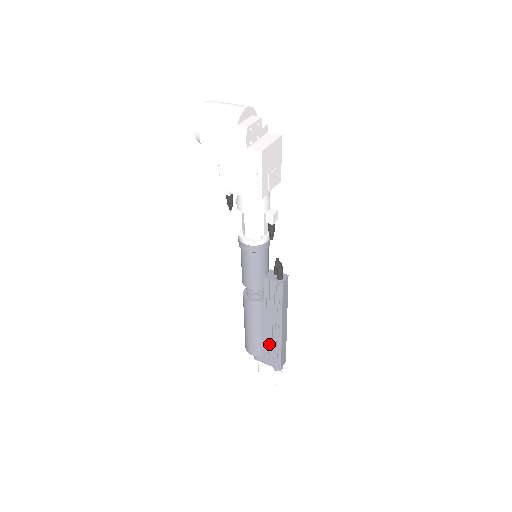
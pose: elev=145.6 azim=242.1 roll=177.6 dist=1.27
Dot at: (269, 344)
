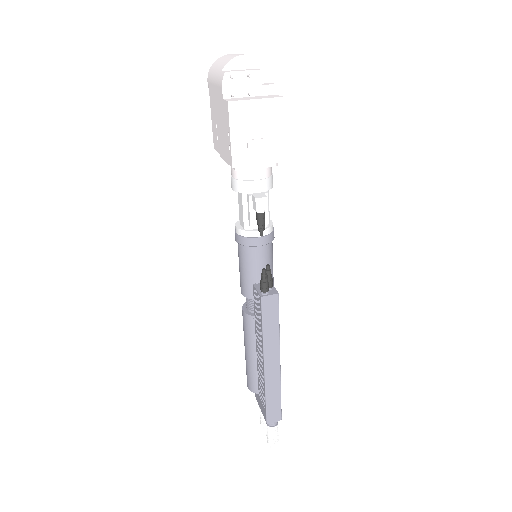
Dot at: (260, 381)
